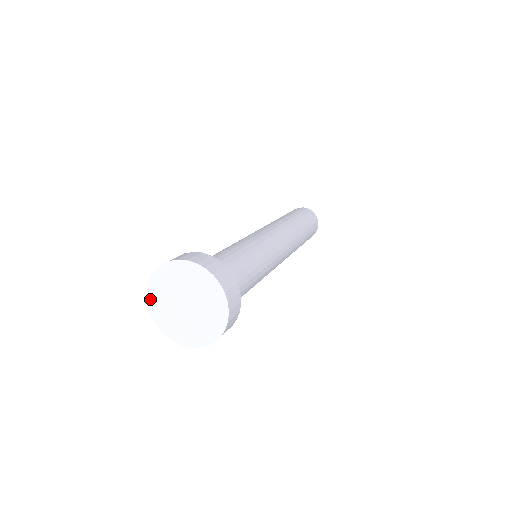
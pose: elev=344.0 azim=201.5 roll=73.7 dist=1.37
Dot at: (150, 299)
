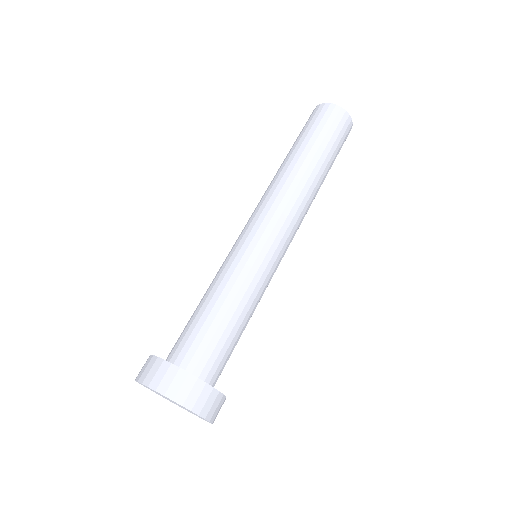
Dot at: occluded
